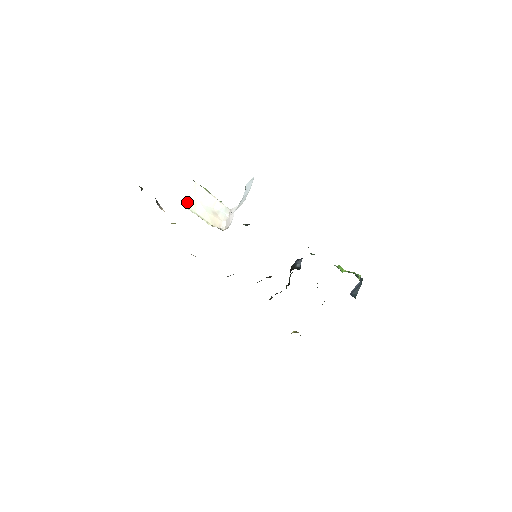
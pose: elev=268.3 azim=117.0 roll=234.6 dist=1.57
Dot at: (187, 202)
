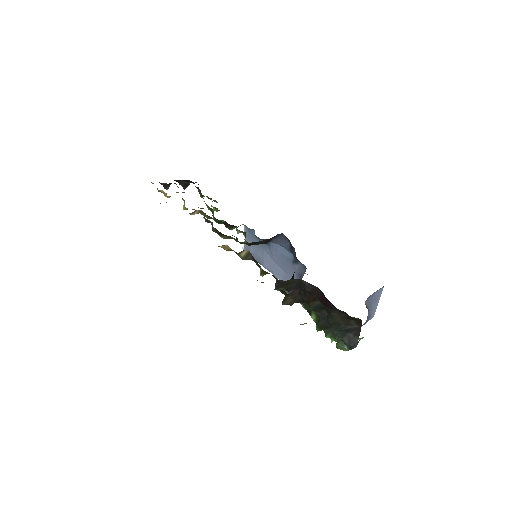
Dot at: occluded
